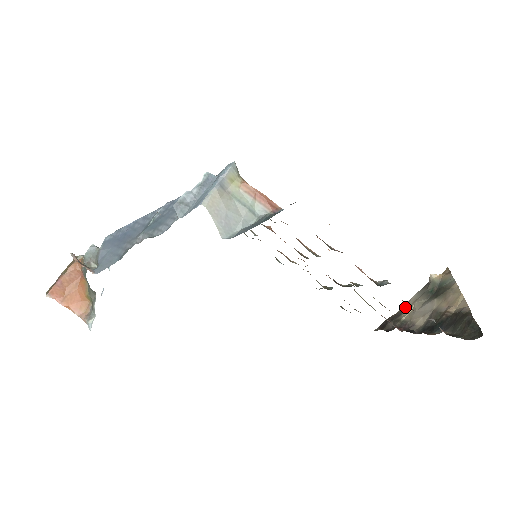
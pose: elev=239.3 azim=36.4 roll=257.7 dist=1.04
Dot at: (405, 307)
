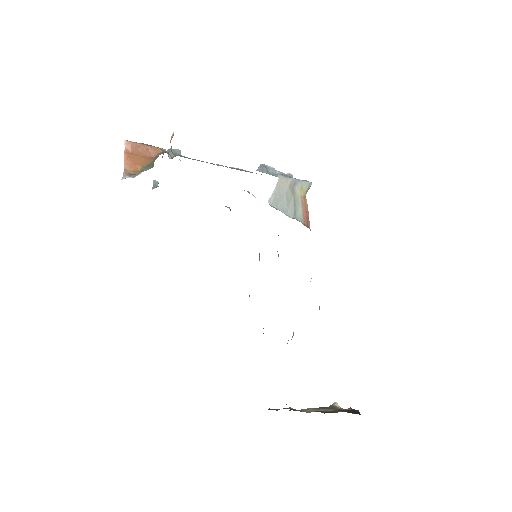
Dot at: occluded
